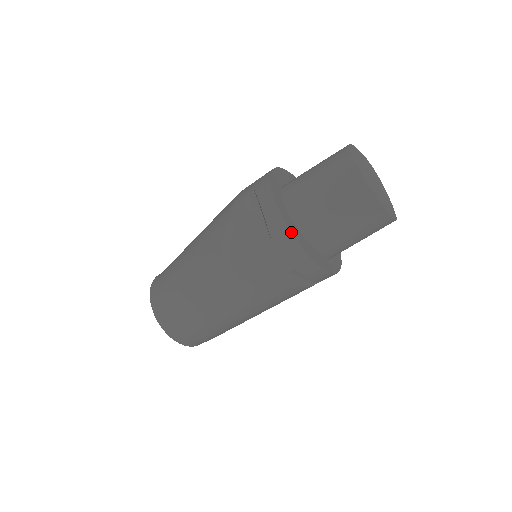
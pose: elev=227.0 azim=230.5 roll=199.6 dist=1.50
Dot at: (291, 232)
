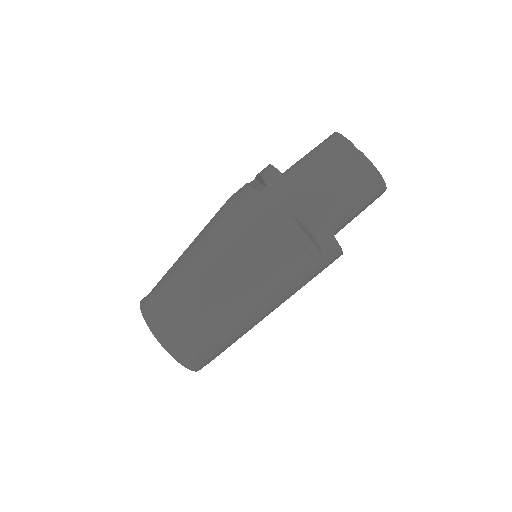
Dot at: occluded
